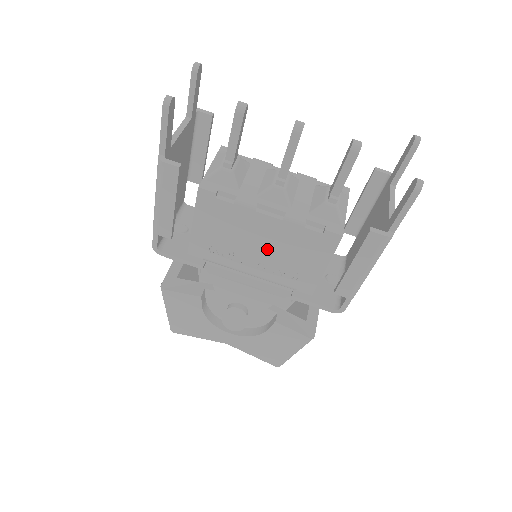
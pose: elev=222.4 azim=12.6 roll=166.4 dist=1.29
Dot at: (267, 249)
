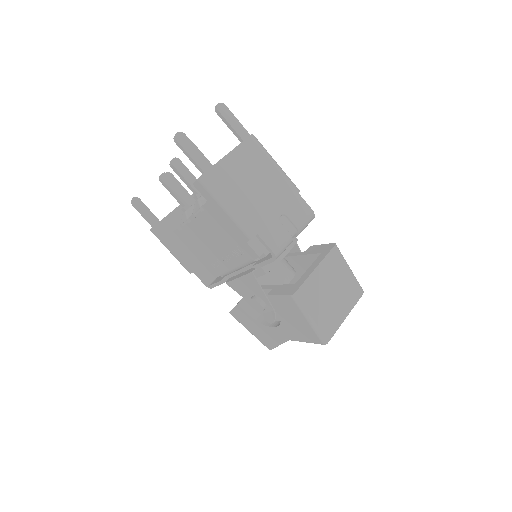
Dot at: (216, 242)
